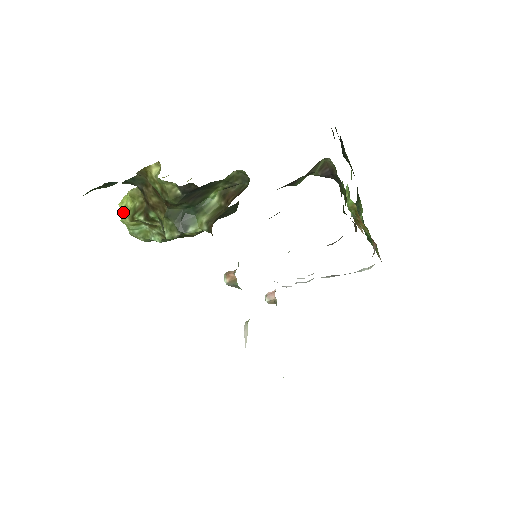
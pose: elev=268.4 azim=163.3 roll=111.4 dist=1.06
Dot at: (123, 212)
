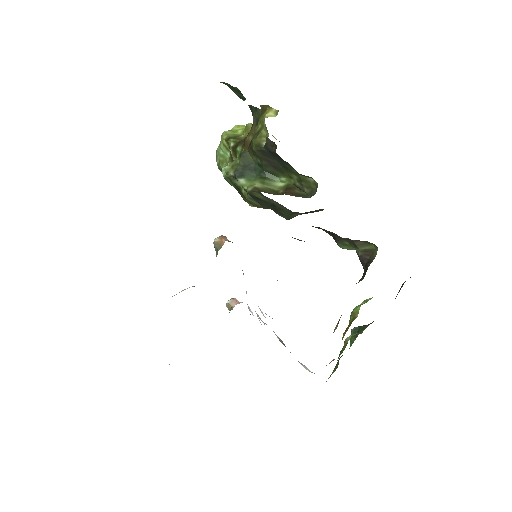
Dot at: (230, 131)
